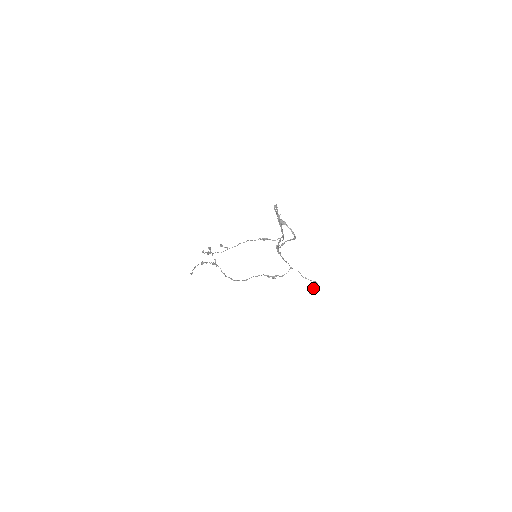
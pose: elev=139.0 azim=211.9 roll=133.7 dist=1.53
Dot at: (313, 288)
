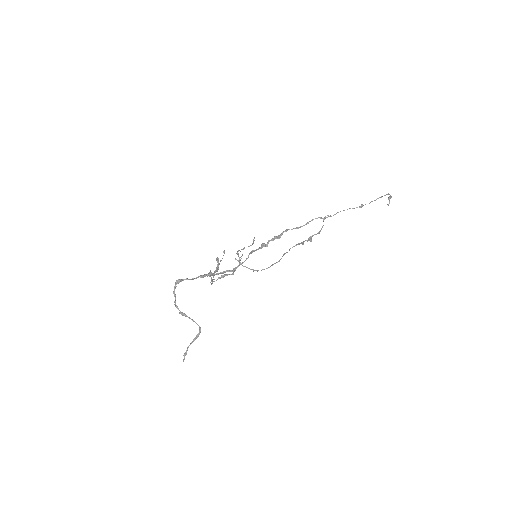
Dot at: (388, 199)
